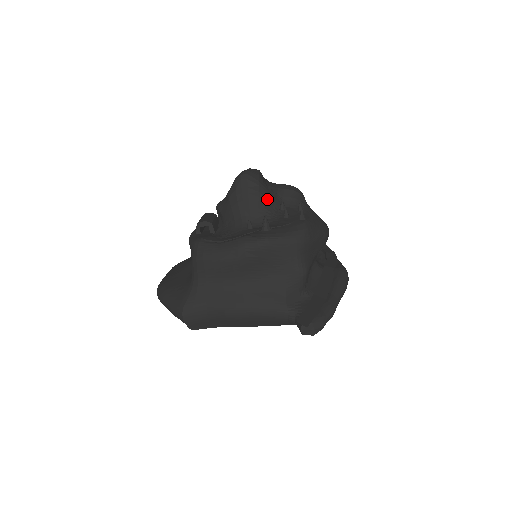
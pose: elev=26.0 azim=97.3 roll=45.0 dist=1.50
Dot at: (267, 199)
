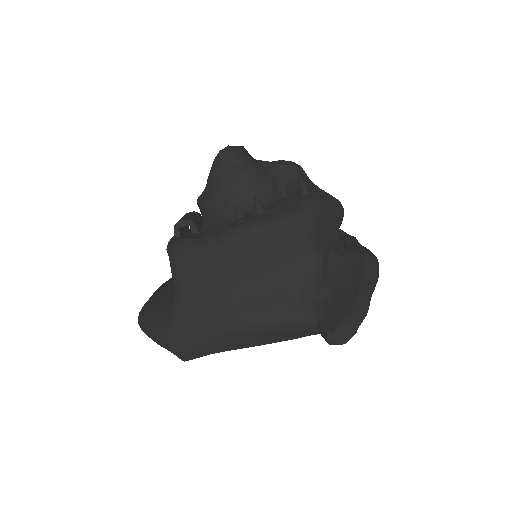
Dot at: (257, 178)
